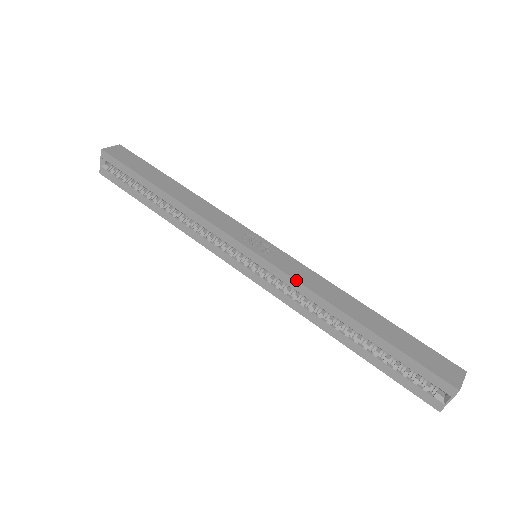
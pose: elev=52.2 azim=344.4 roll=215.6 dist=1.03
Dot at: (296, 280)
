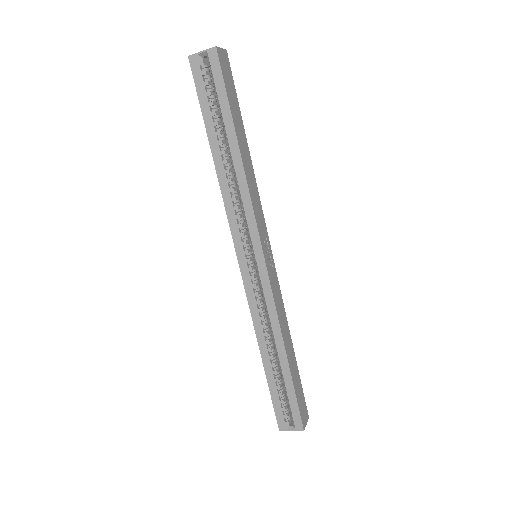
Dot at: (275, 304)
